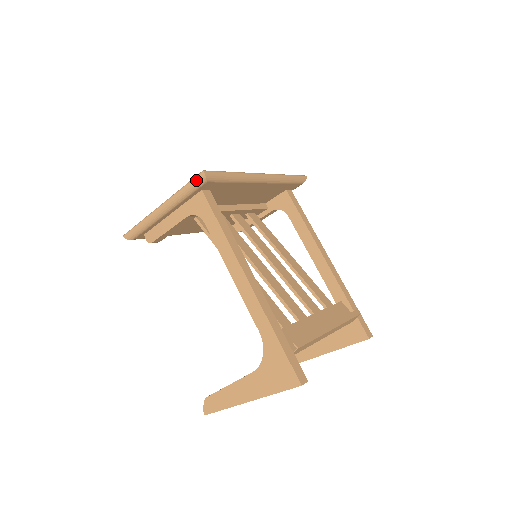
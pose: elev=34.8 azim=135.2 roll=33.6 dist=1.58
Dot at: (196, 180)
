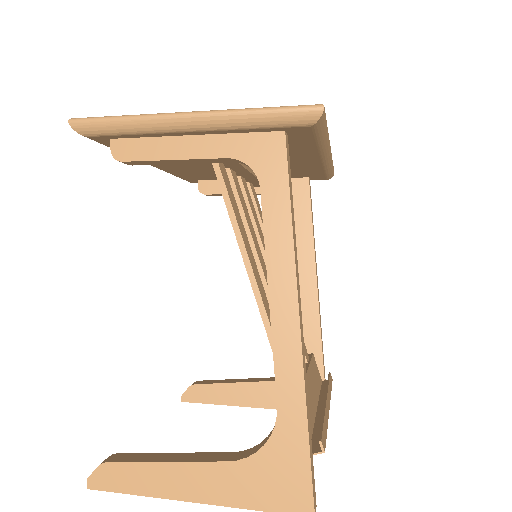
Dot at: (298, 112)
